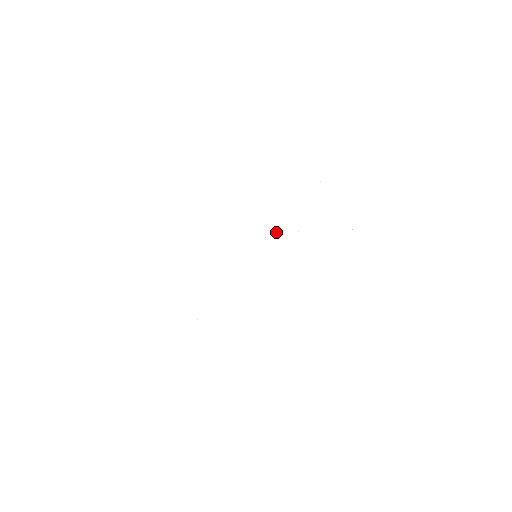
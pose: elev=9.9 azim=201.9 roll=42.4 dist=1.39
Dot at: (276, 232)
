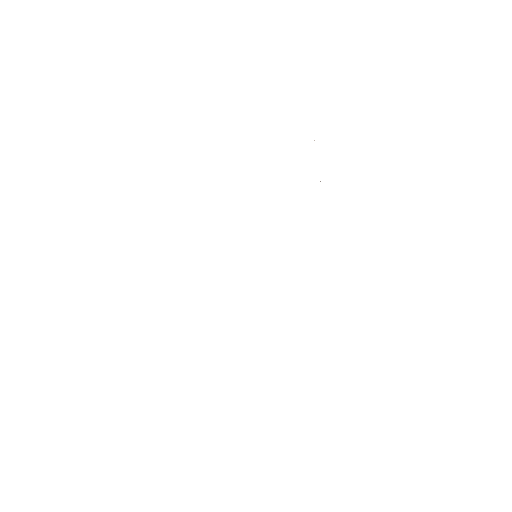
Dot at: occluded
